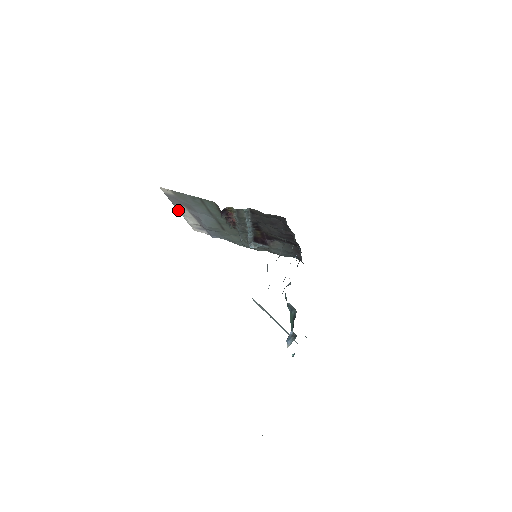
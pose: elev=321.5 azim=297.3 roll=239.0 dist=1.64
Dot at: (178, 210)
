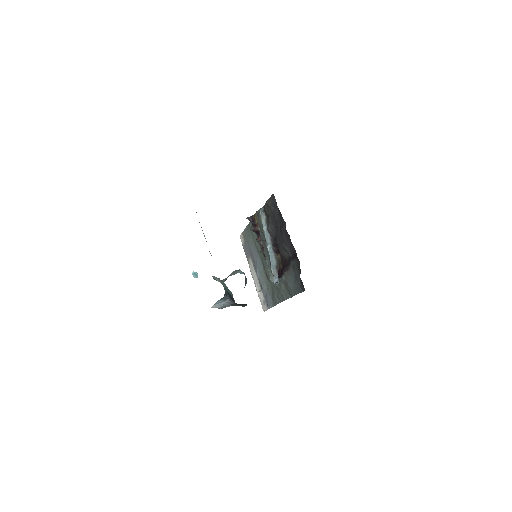
Dot at: (251, 272)
